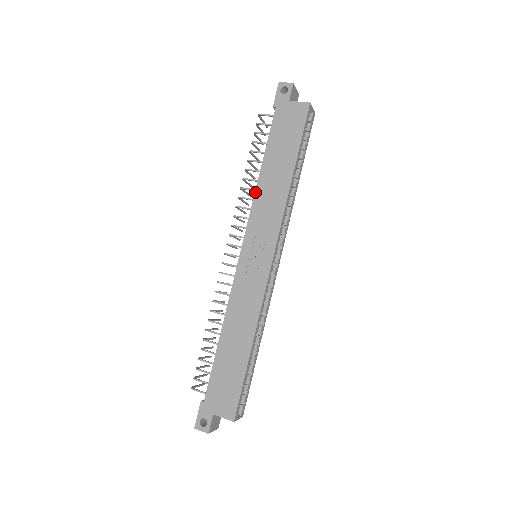
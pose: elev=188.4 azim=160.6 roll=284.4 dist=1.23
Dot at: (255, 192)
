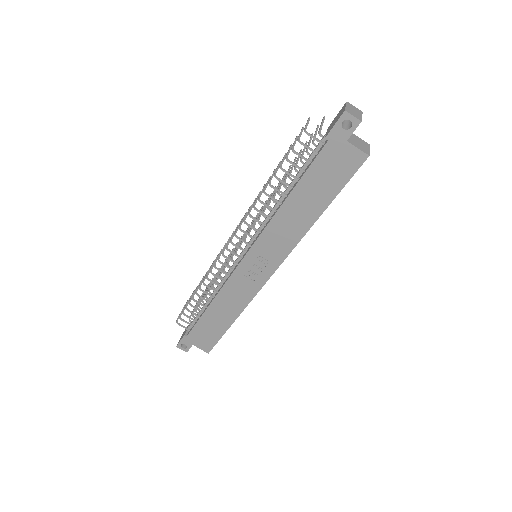
Dot at: (273, 217)
